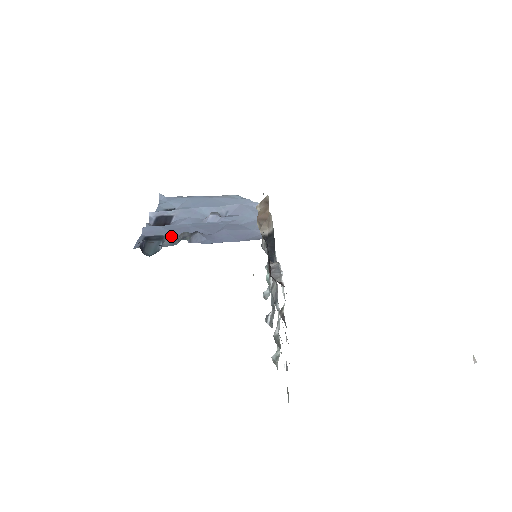
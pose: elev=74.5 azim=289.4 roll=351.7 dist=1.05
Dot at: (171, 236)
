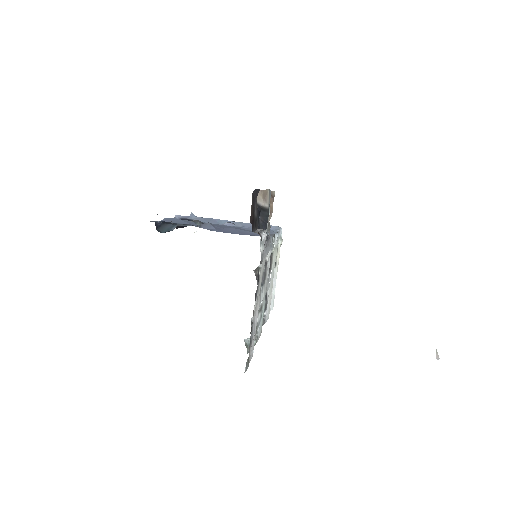
Dot at: (185, 224)
